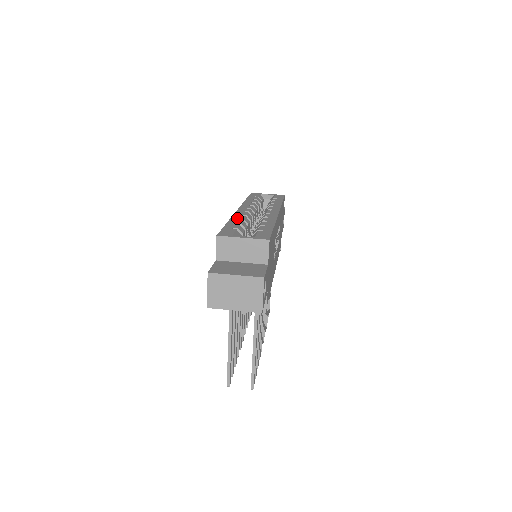
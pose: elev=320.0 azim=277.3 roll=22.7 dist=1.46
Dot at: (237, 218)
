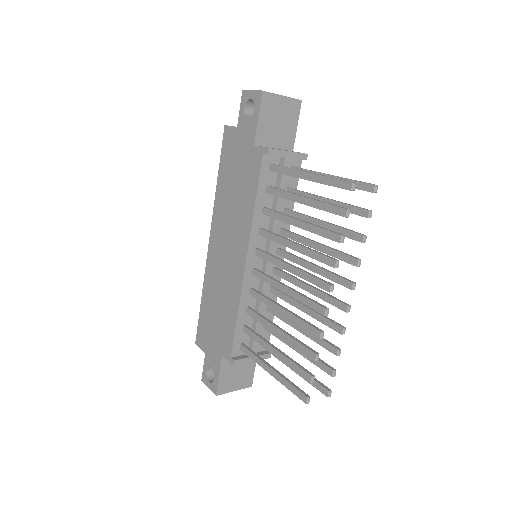
Dot at: occluded
